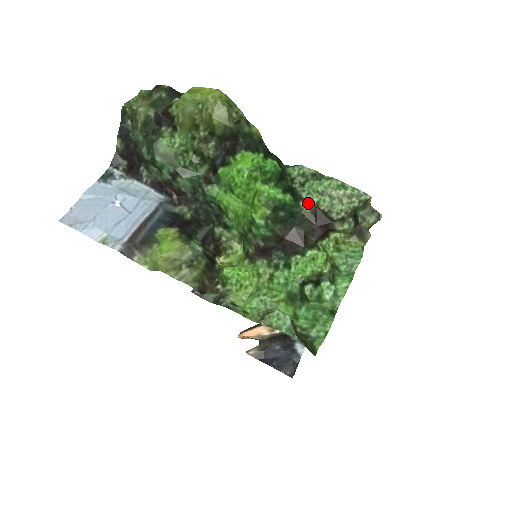
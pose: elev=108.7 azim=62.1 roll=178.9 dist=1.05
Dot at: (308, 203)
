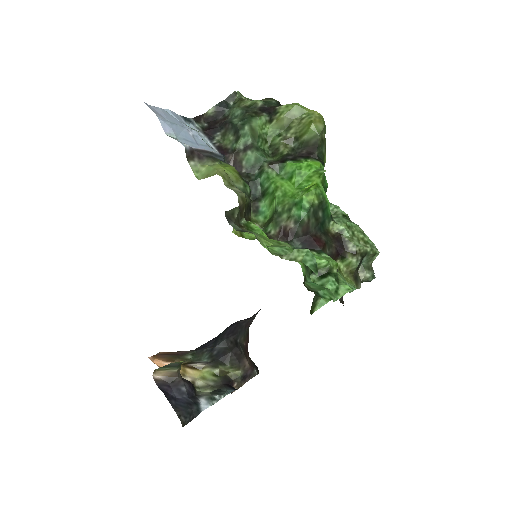
Dot at: (336, 226)
